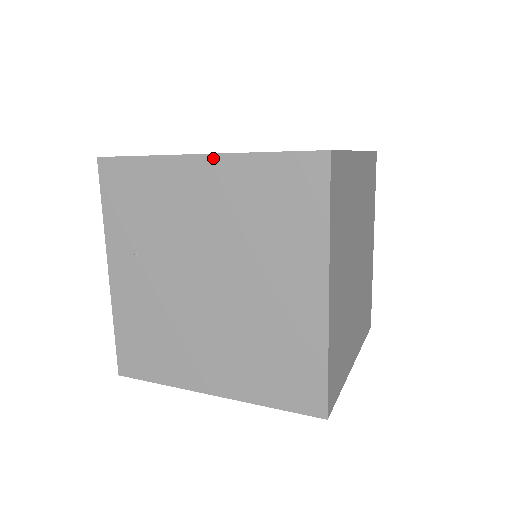
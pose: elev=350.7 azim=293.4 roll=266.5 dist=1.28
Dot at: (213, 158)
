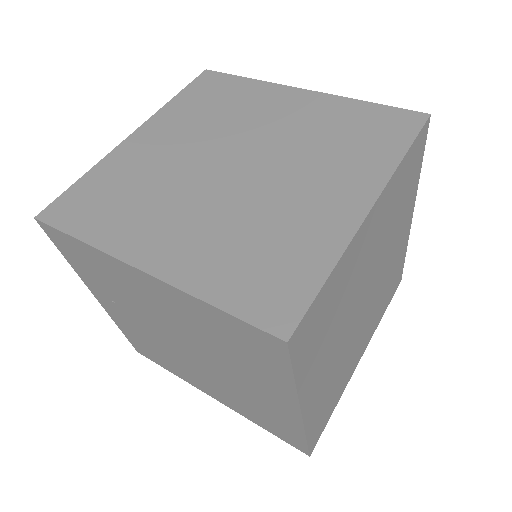
Dot at: (155, 280)
